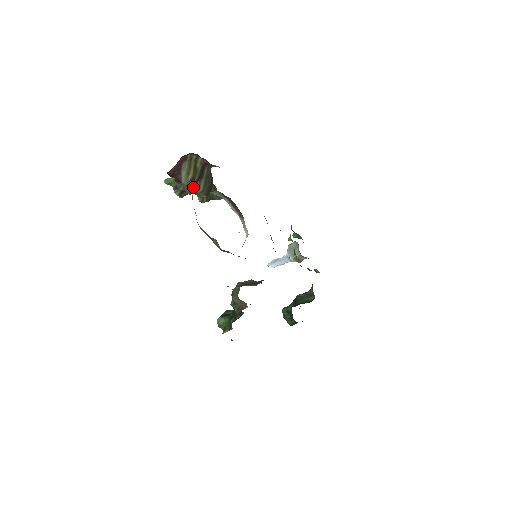
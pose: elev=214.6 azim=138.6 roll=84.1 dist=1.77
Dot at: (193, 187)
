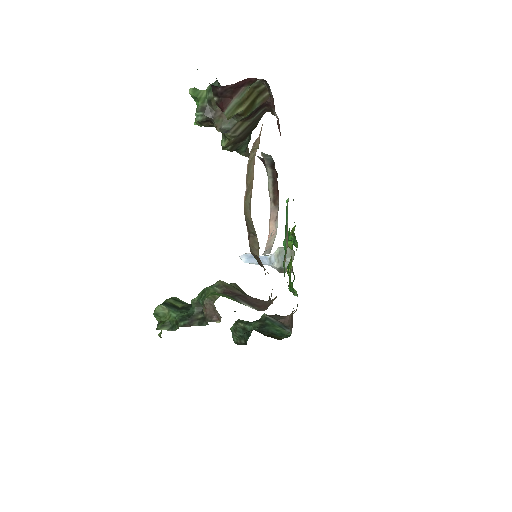
Dot at: (230, 124)
